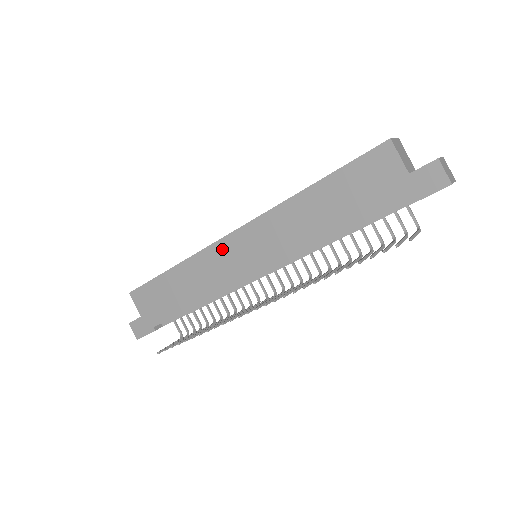
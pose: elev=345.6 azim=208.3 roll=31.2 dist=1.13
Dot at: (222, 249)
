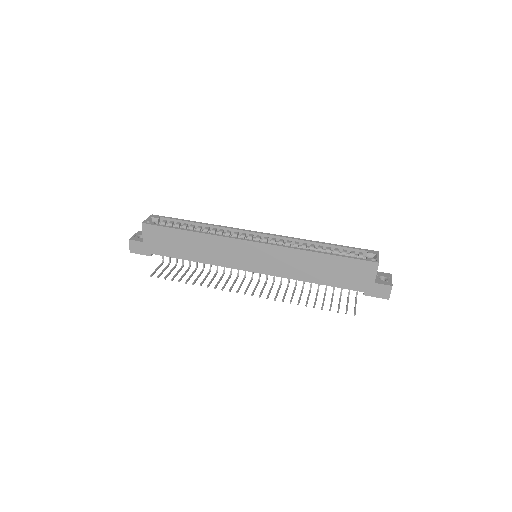
Dot at: (239, 245)
